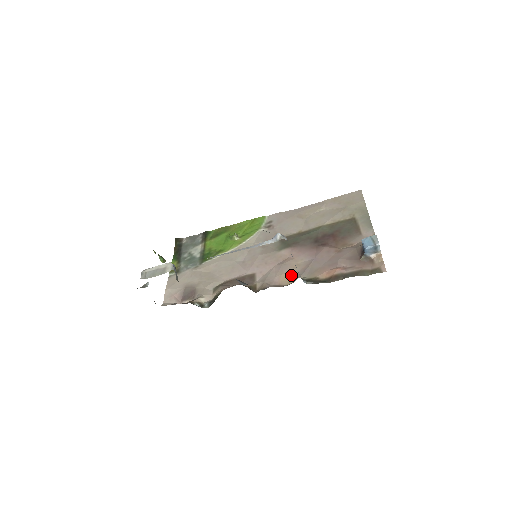
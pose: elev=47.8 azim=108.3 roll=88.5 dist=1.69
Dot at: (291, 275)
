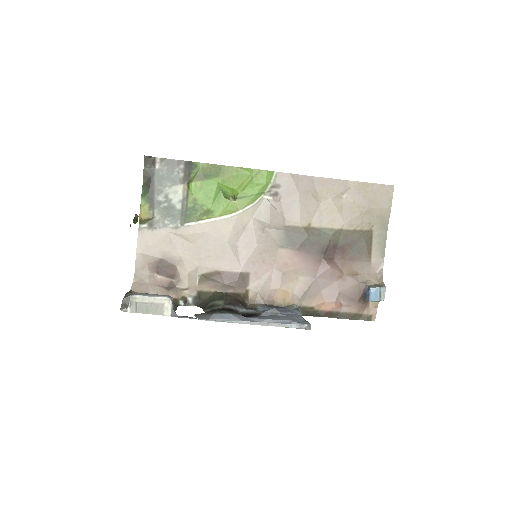
Dot at: (288, 293)
